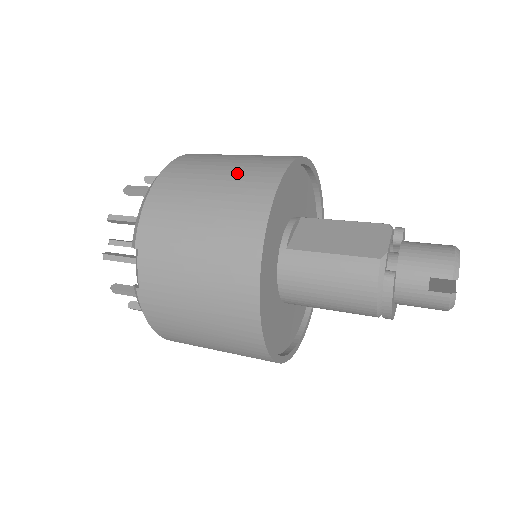
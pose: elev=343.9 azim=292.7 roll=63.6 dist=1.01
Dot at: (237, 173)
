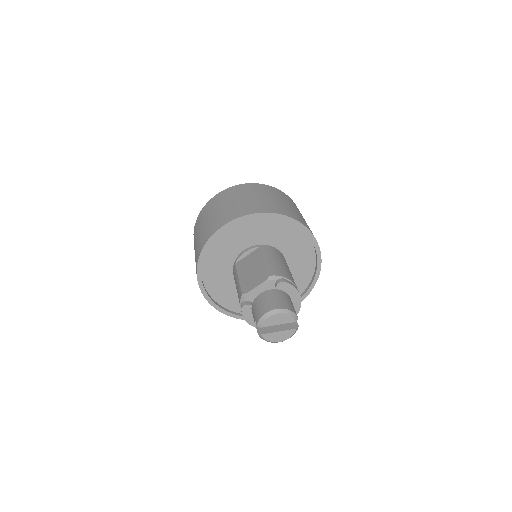
Dot at: (218, 215)
